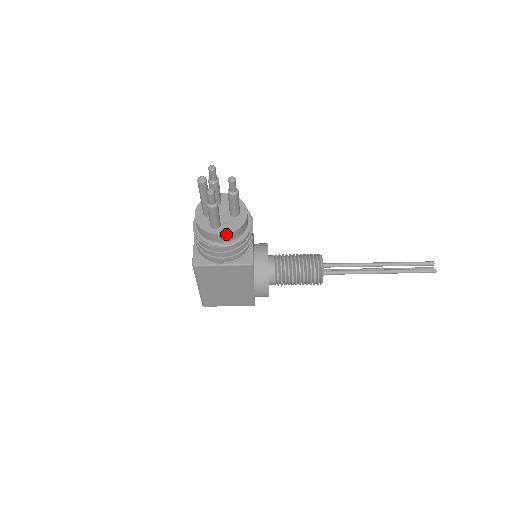
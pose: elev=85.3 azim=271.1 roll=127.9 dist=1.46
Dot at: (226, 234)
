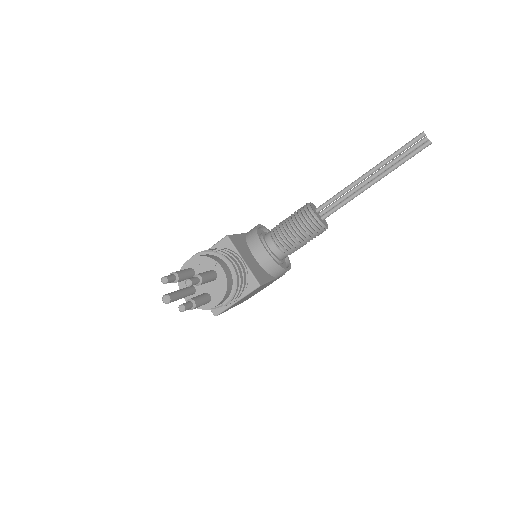
Dot at: (221, 302)
